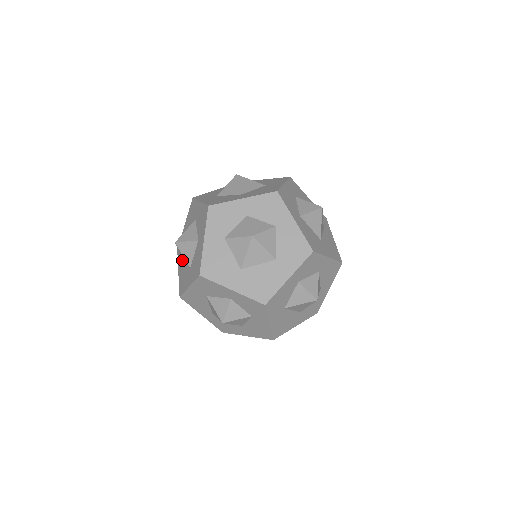
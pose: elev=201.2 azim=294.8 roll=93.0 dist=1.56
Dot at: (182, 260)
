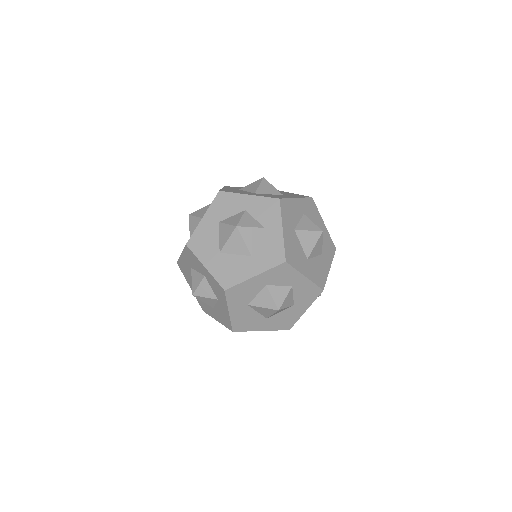
Dot at: (190, 236)
